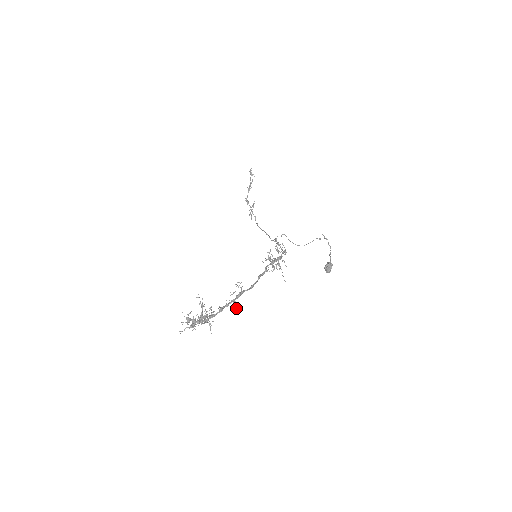
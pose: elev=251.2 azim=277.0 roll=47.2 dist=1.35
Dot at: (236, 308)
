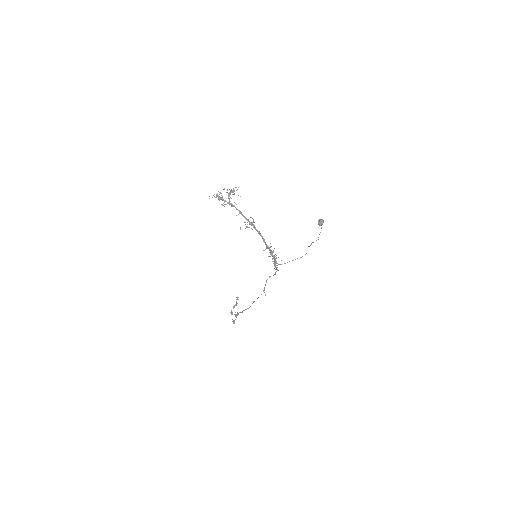
Dot at: (248, 227)
